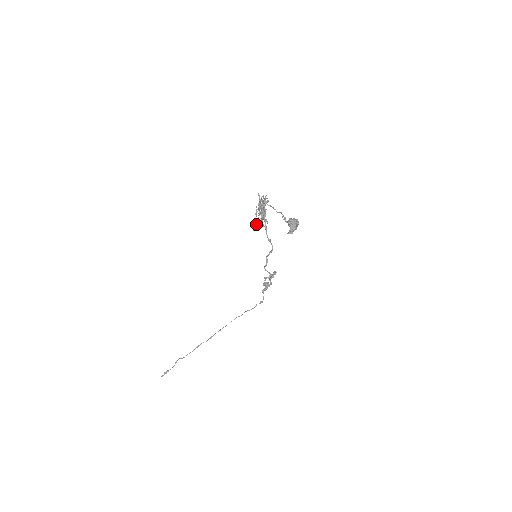
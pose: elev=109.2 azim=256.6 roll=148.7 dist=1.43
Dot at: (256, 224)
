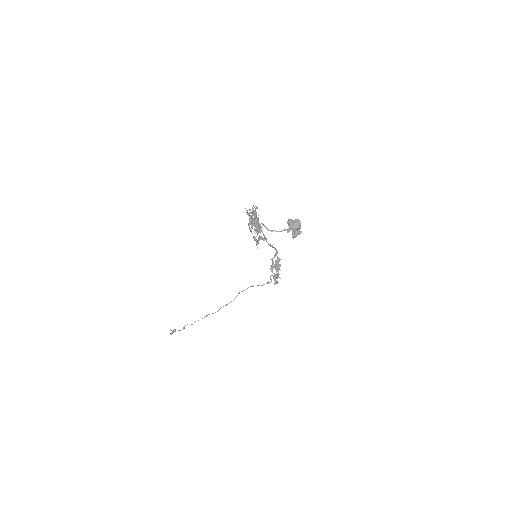
Dot at: occluded
